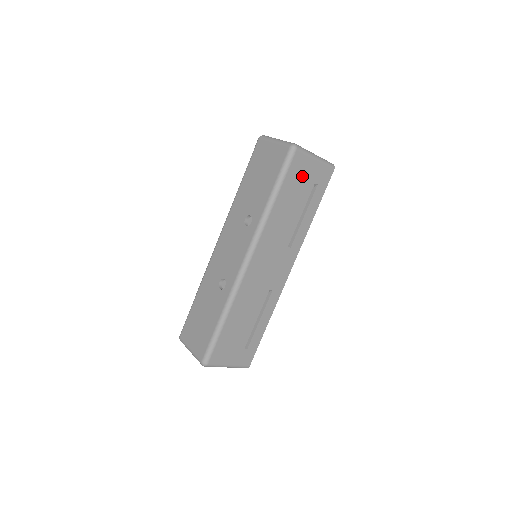
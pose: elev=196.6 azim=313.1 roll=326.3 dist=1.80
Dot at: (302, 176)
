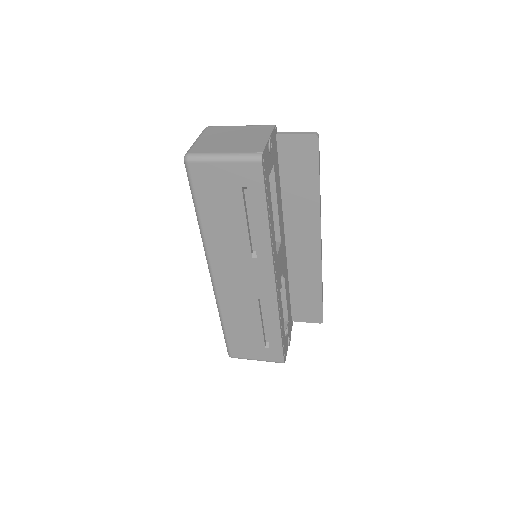
Dot at: (217, 185)
